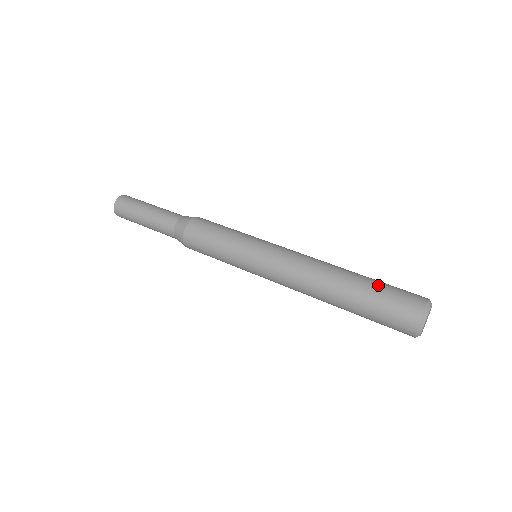
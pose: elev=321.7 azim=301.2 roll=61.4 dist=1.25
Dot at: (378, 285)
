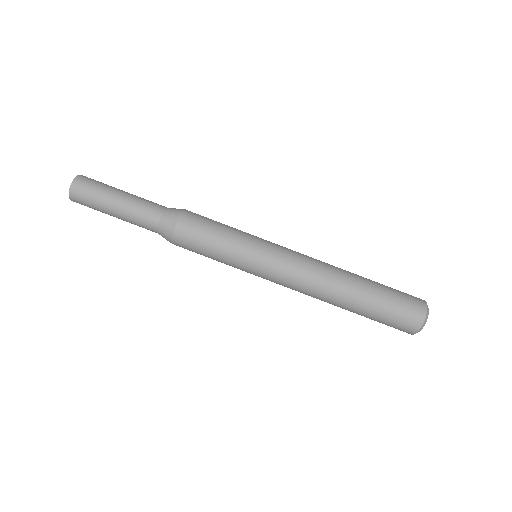
Dot at: (385, 291)
